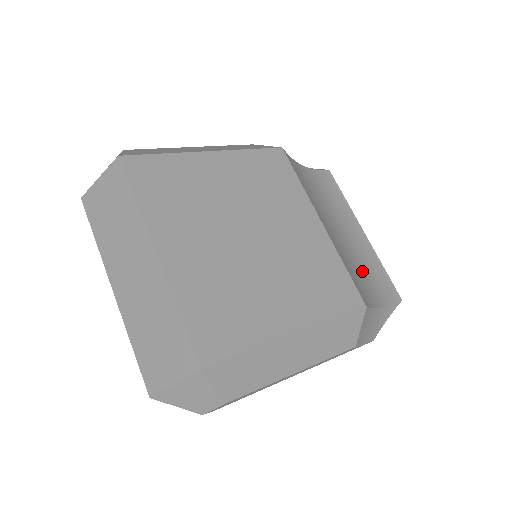
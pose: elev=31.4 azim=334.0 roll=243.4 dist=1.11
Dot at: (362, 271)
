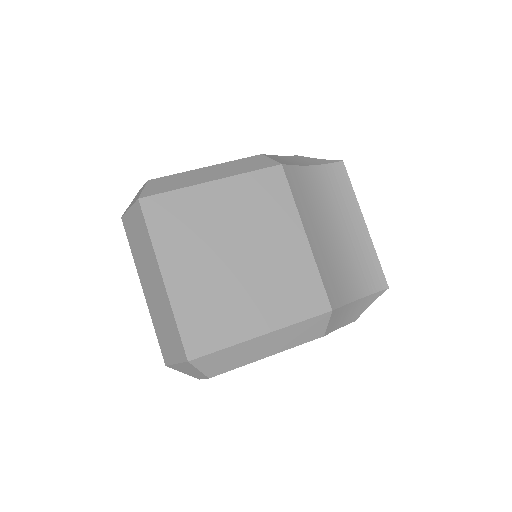
Dot at: (350, 266)
